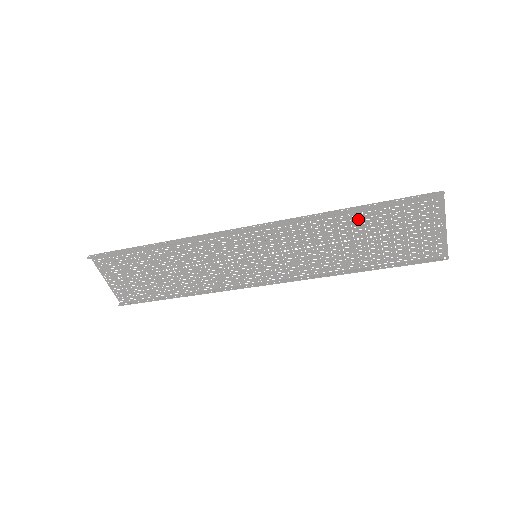
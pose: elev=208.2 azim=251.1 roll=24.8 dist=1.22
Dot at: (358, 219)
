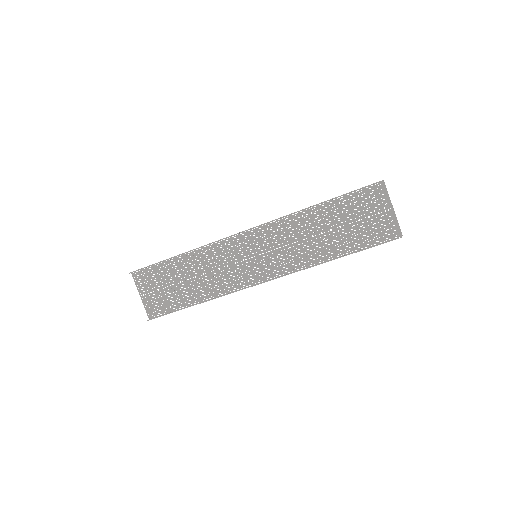
Dot at: (328, 212)
